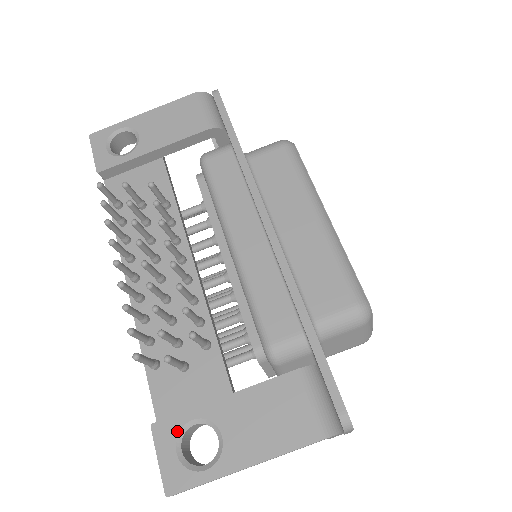
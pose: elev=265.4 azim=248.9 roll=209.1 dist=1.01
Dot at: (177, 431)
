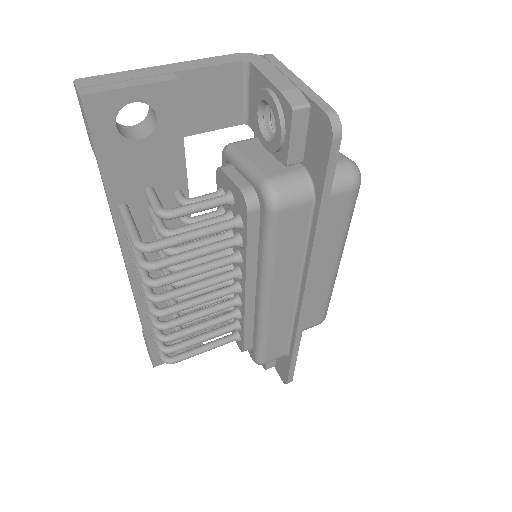
Dot at: occluded
